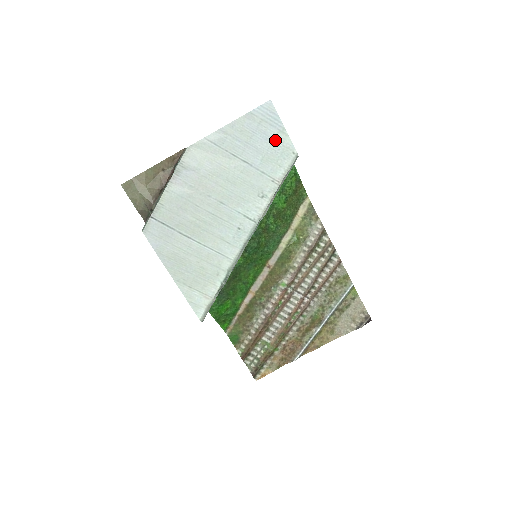
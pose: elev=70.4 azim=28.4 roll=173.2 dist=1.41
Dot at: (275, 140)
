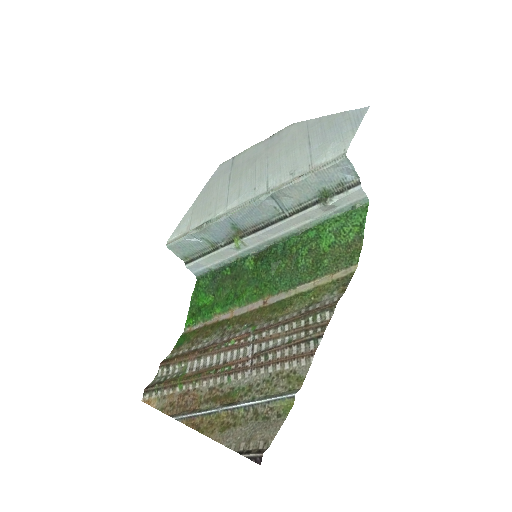
Dot at: (343, 135)
